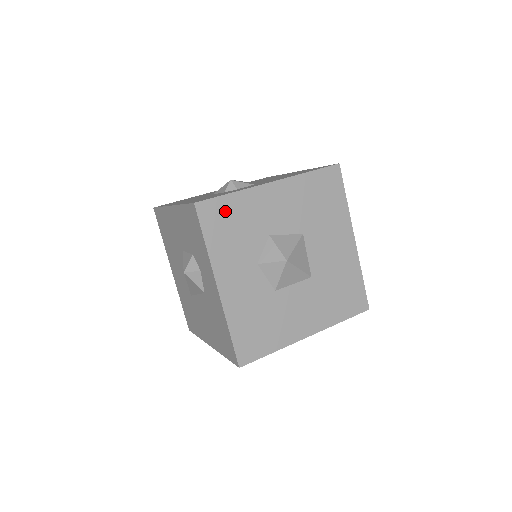
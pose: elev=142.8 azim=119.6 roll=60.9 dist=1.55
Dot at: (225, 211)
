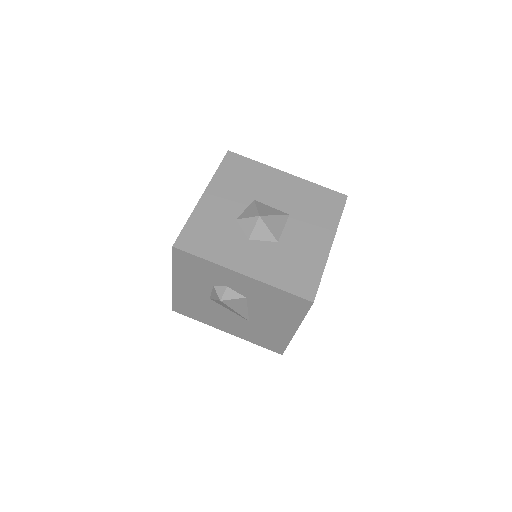
Dot at: (195, 233)
